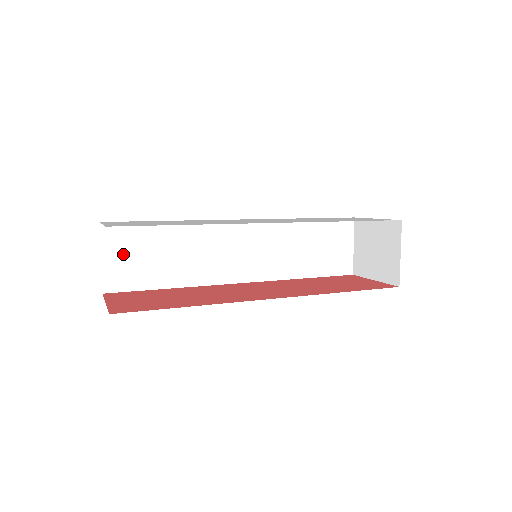
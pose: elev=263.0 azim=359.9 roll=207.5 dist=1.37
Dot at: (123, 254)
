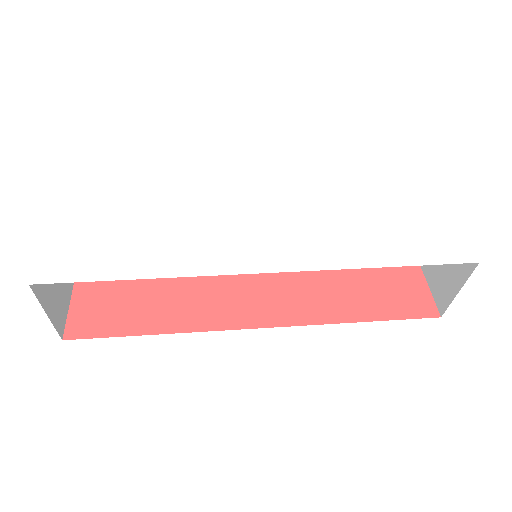
Dot at: occluded
